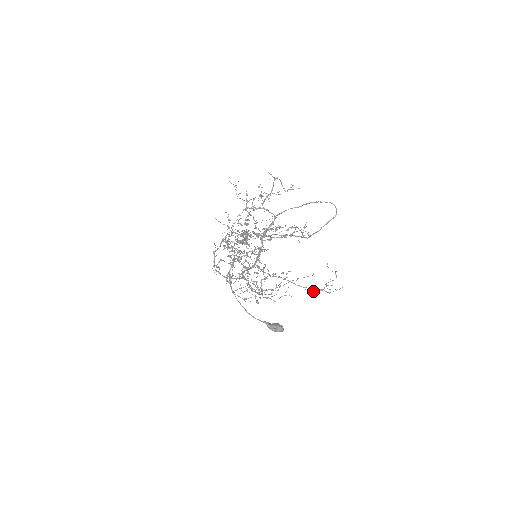
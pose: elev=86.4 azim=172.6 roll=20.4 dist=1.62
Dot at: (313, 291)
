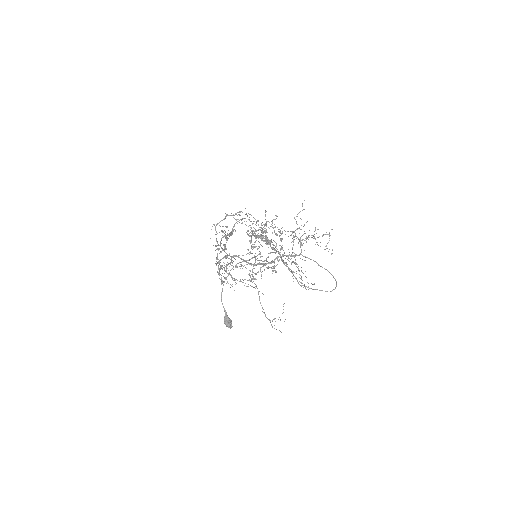
Dot at: (266, 317)
